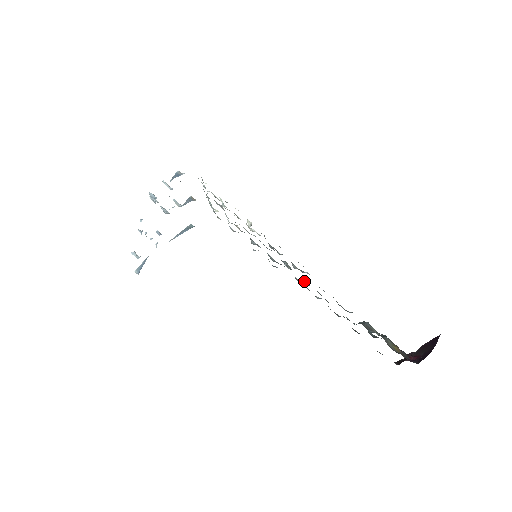
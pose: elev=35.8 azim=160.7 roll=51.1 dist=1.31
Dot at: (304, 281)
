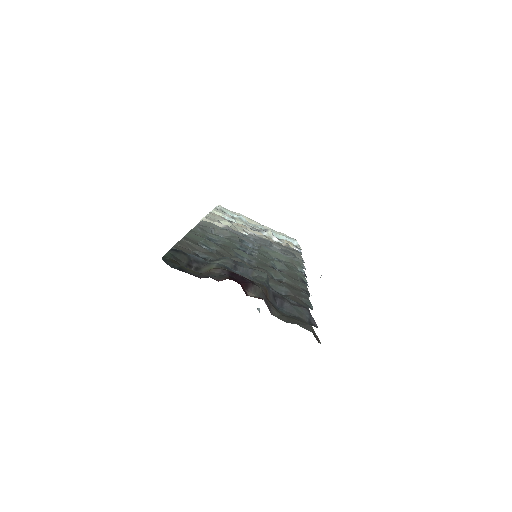
Dot at: (273, 259)
